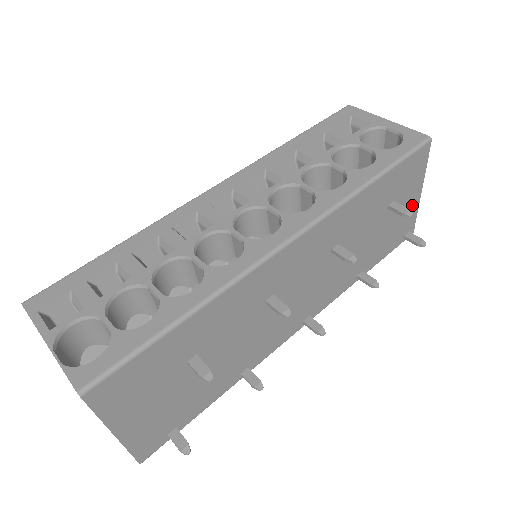
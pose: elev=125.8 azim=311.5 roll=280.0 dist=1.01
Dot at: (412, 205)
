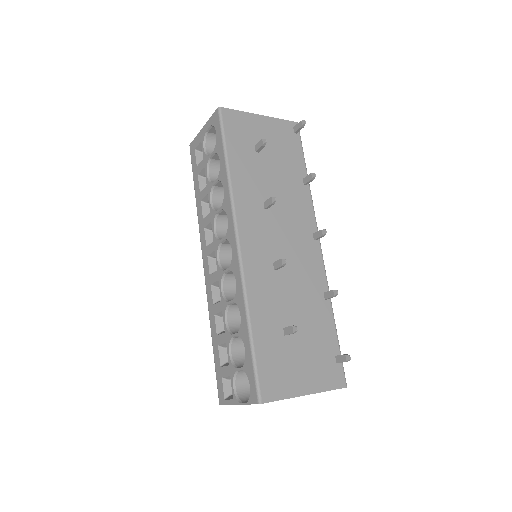
Dot at: (269, 125)
